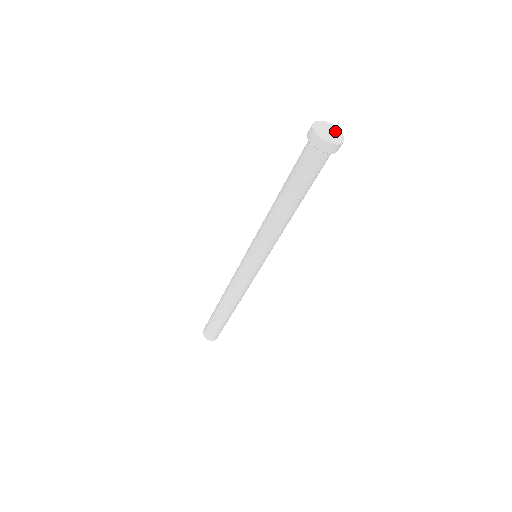
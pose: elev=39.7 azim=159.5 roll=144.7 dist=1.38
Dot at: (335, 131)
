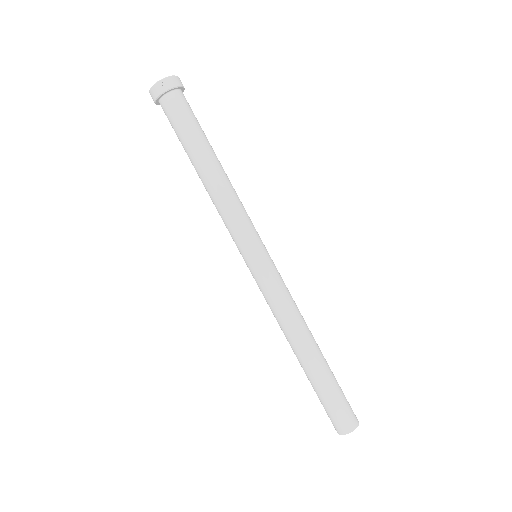
Dot at: occluded
